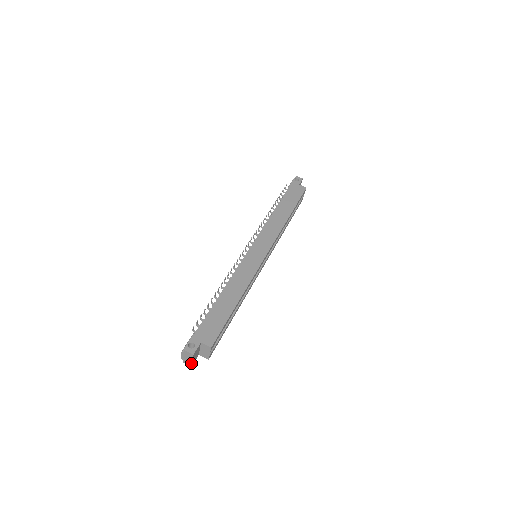
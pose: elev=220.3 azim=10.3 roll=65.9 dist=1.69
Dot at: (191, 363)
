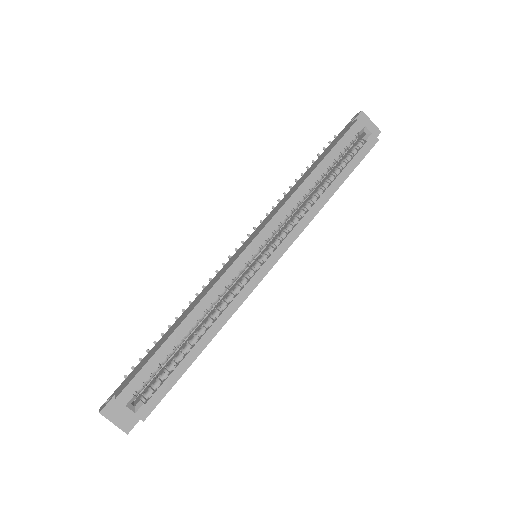
Dot at: (120, 428)
